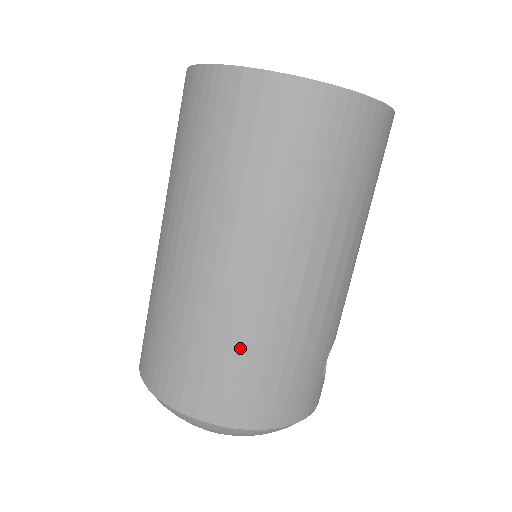
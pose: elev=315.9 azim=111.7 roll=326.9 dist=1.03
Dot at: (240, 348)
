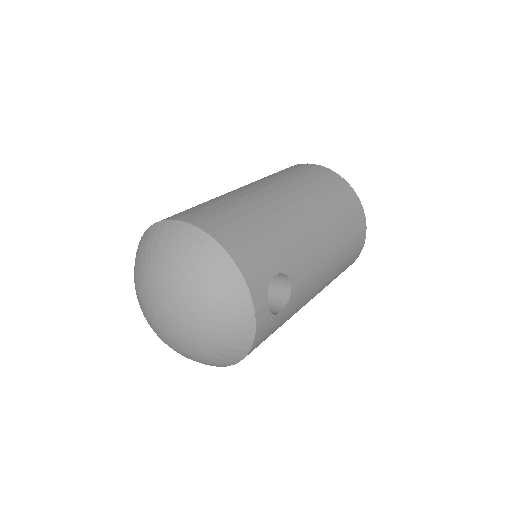
Dot at: (235, 205)
